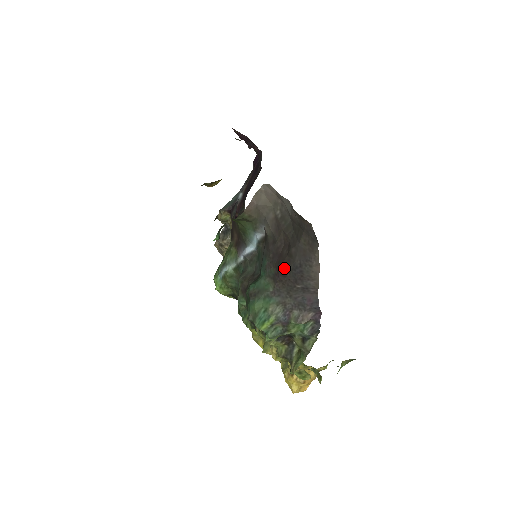
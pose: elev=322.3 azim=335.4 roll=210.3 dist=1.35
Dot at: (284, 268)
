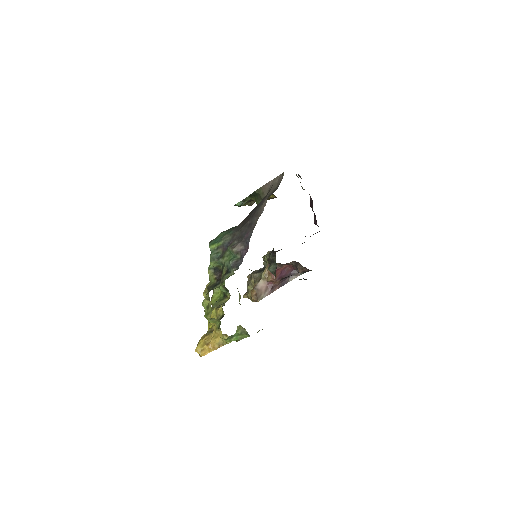
Dot at: (251, 212)
